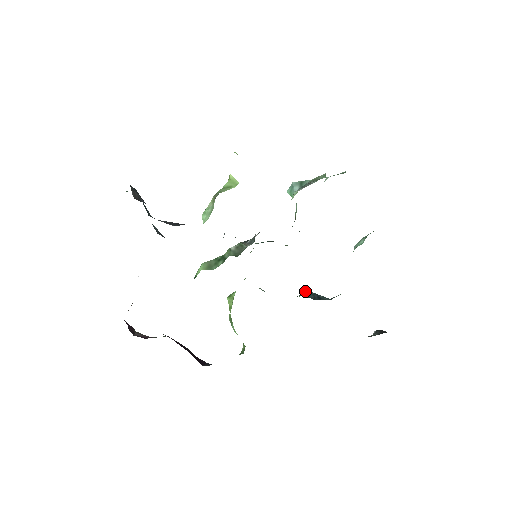
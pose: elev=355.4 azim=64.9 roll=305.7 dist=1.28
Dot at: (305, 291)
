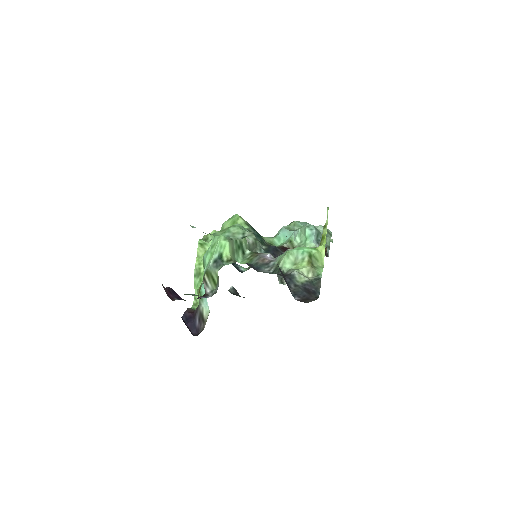
Dot at: occluded
